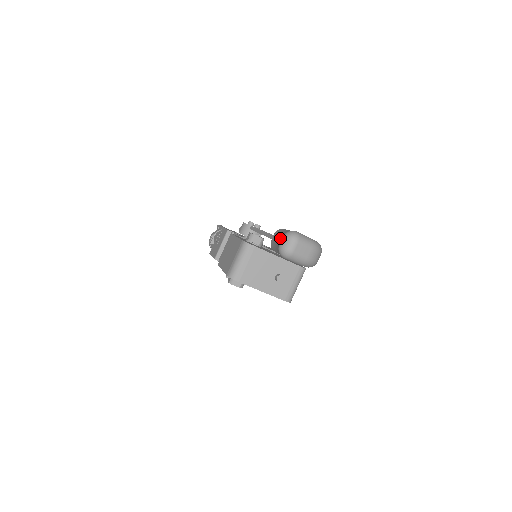
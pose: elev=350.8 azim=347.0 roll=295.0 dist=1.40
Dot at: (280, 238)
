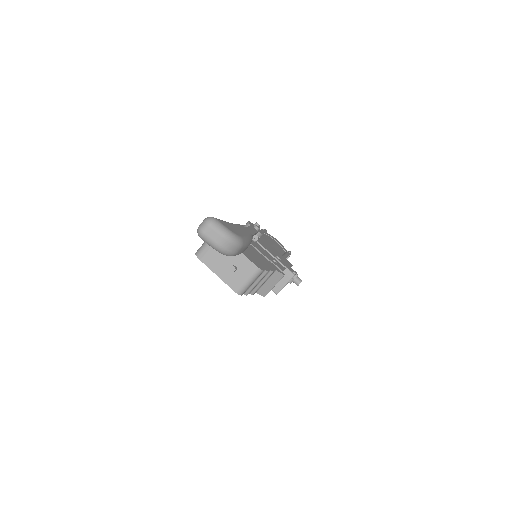
Dot at: occluded
